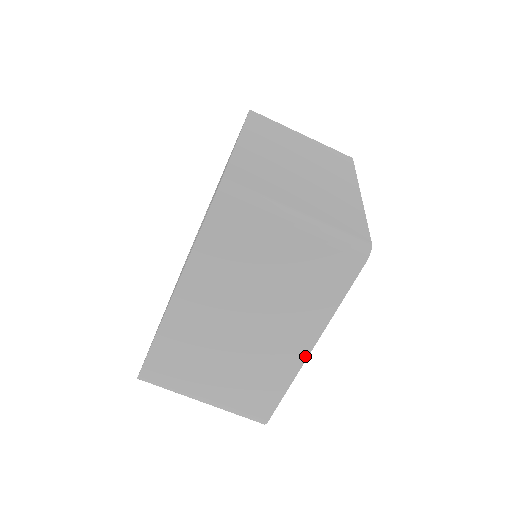
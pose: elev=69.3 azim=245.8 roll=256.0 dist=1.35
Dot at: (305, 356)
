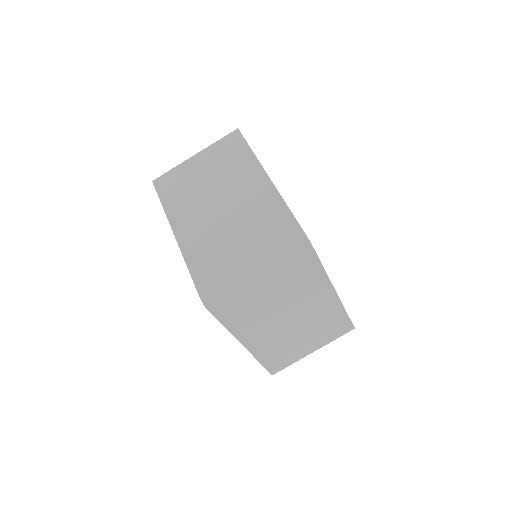
Dot at: (337, 298)
